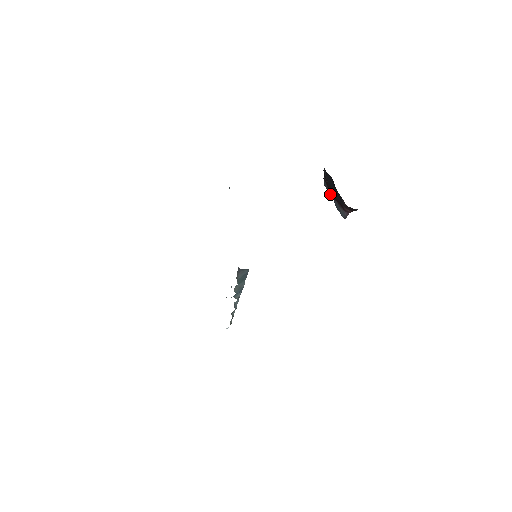
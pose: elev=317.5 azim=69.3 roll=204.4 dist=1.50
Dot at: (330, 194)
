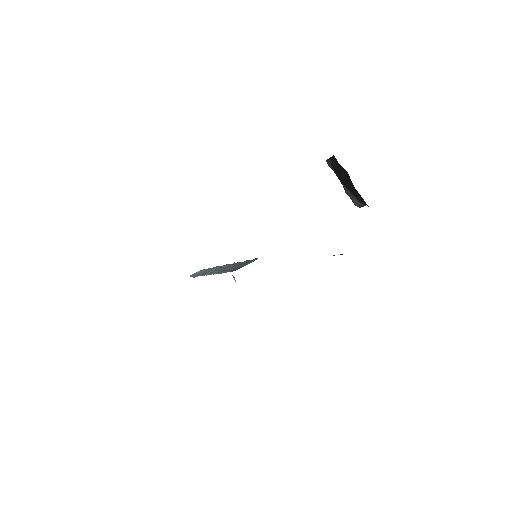
Dot at: (337, 176)
